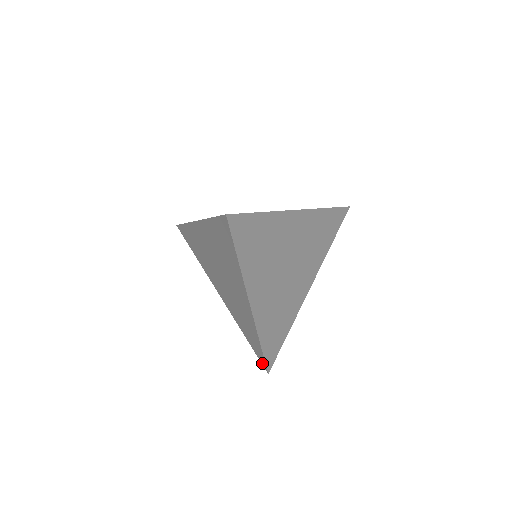
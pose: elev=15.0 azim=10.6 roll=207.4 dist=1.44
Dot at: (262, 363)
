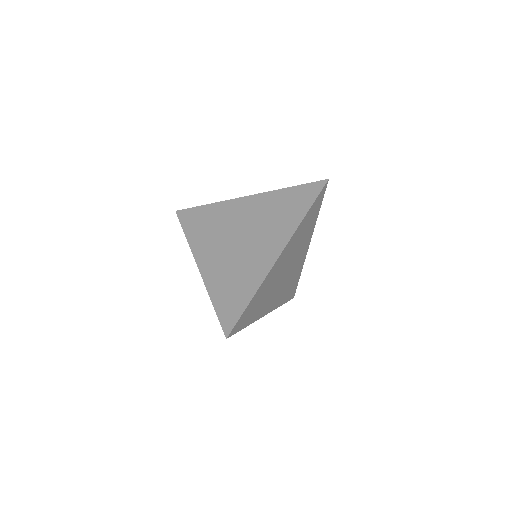
Dot at: occluded
